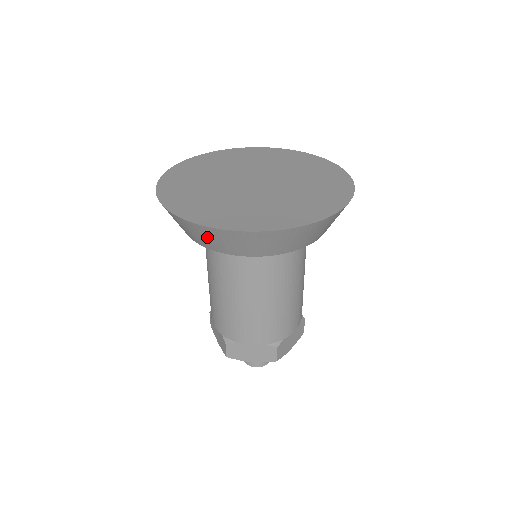
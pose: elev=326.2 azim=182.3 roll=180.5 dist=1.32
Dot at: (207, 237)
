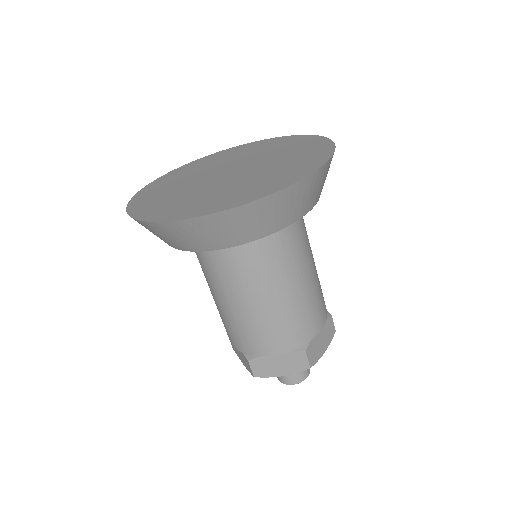
Dot at: occluded
